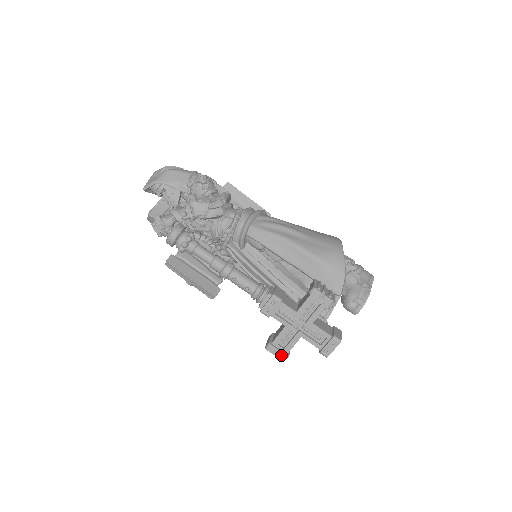
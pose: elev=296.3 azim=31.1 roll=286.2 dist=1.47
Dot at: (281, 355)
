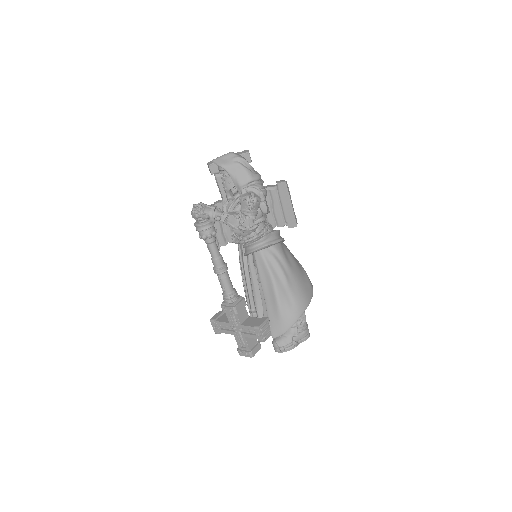
Dot at: (216, 330)
